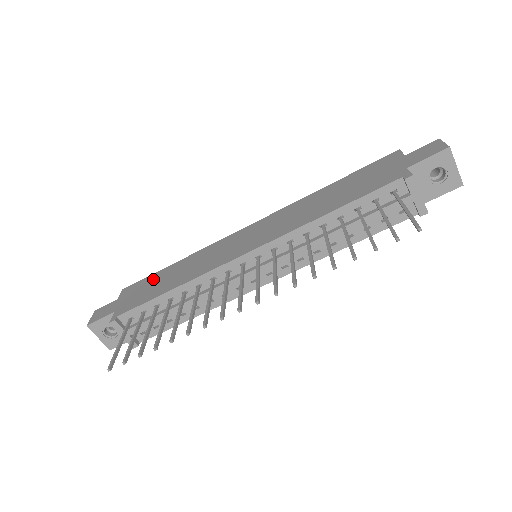
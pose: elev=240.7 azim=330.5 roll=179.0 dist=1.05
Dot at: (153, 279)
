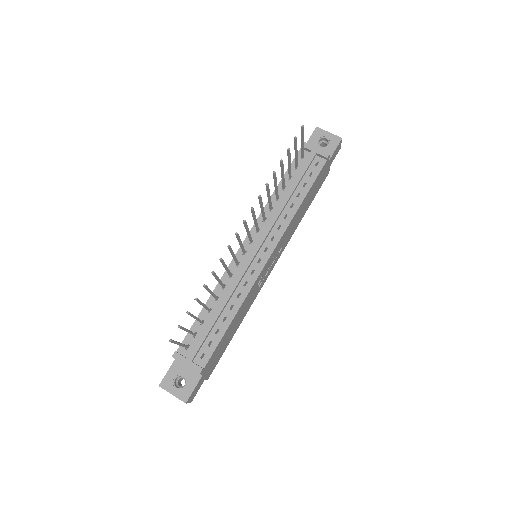
Dot at: occluded
